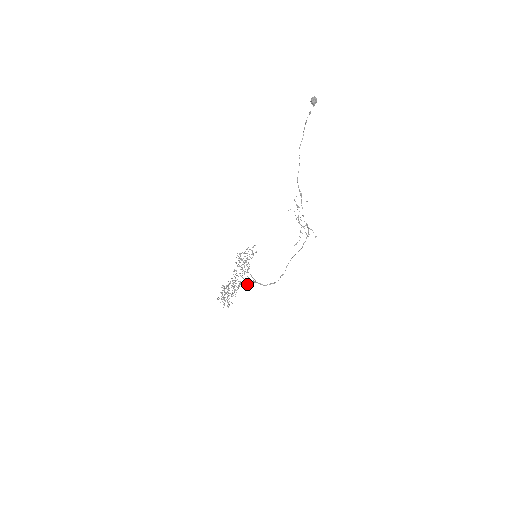
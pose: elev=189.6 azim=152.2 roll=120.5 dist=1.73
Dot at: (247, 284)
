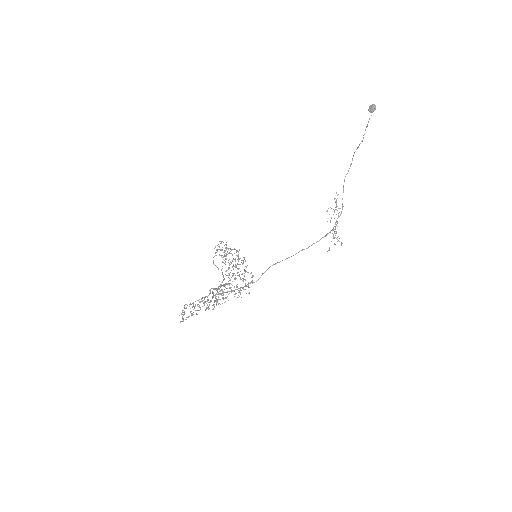
Dot at: occluded
